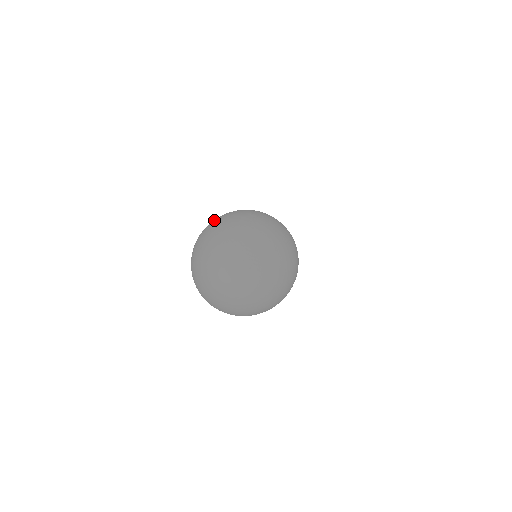
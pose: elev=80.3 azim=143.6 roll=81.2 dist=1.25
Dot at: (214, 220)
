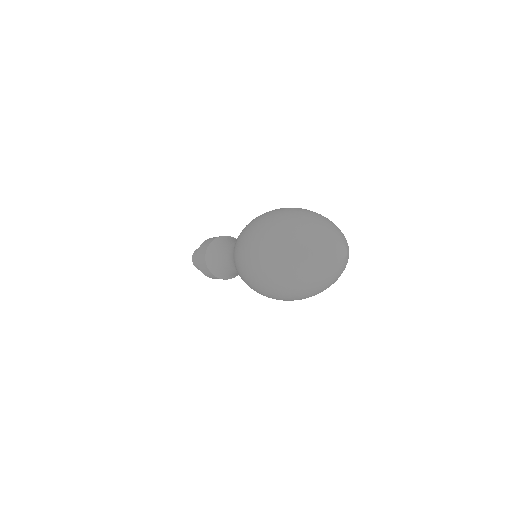
Dot at: (263, 230)
